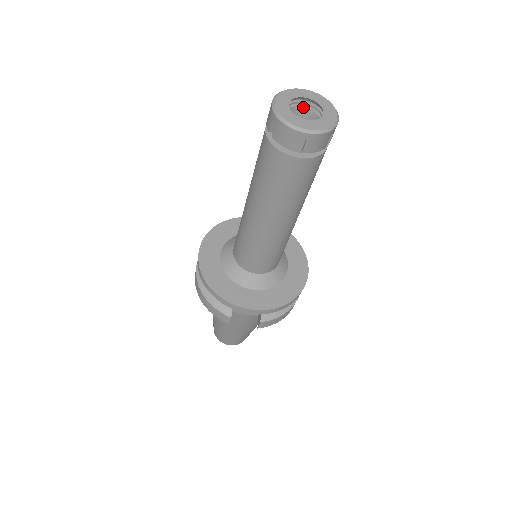
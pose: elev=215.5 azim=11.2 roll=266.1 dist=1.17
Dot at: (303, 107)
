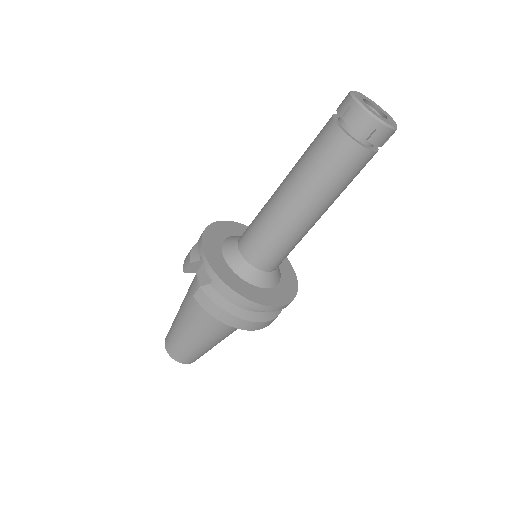
Dot at: occluded
